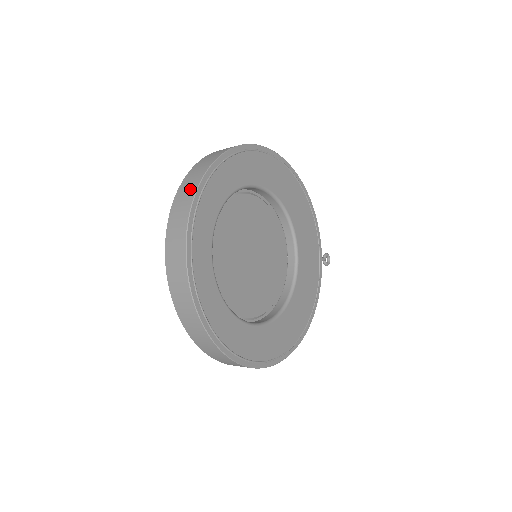
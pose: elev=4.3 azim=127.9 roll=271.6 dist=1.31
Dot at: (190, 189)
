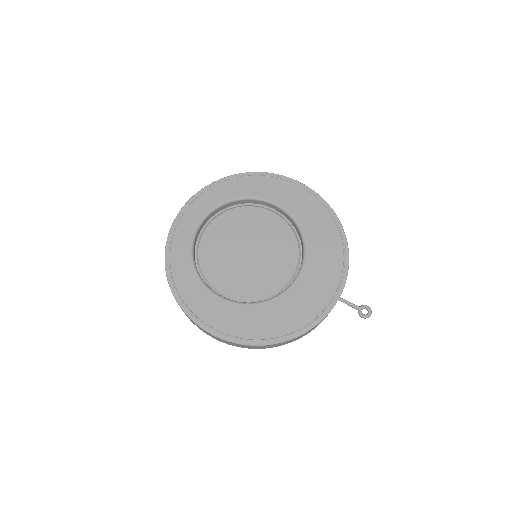
Dot at: occluded
